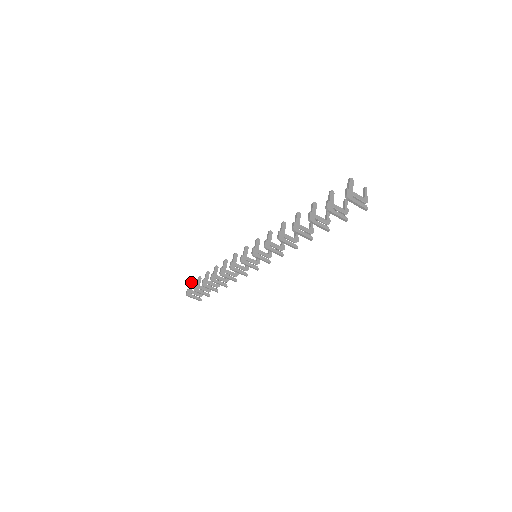
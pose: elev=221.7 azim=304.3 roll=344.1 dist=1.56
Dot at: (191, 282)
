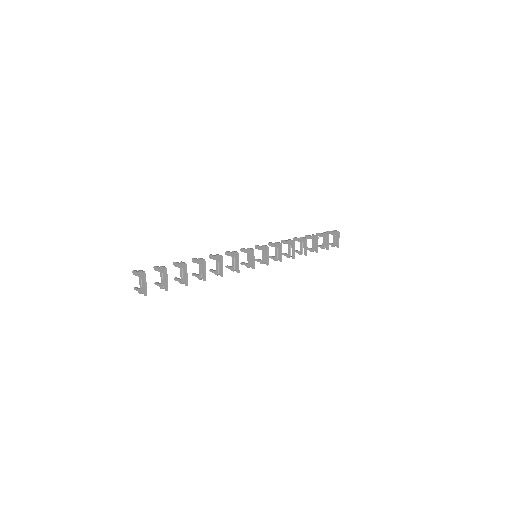
Dot at: (135, 270)
